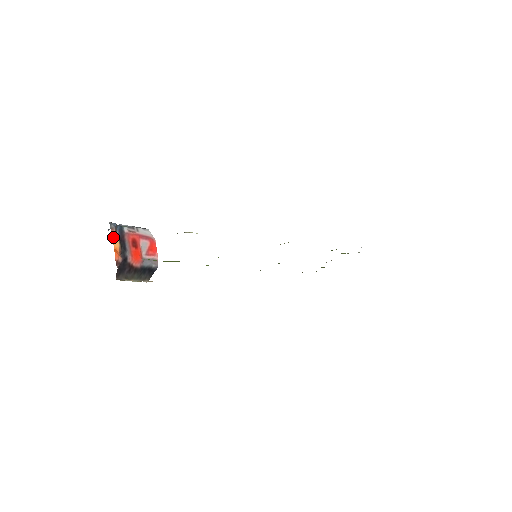
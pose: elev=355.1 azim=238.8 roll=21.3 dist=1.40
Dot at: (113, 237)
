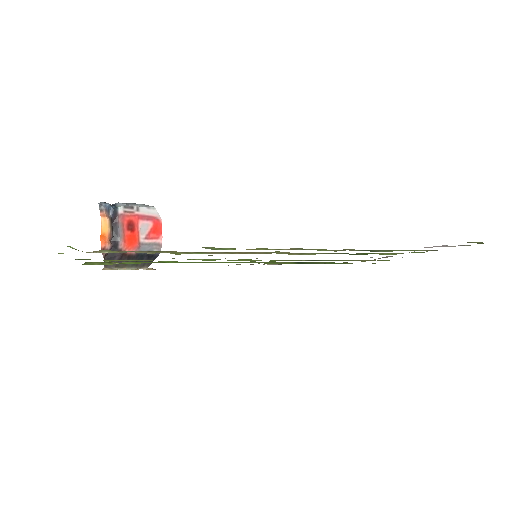
Dot at: (102, 220)
